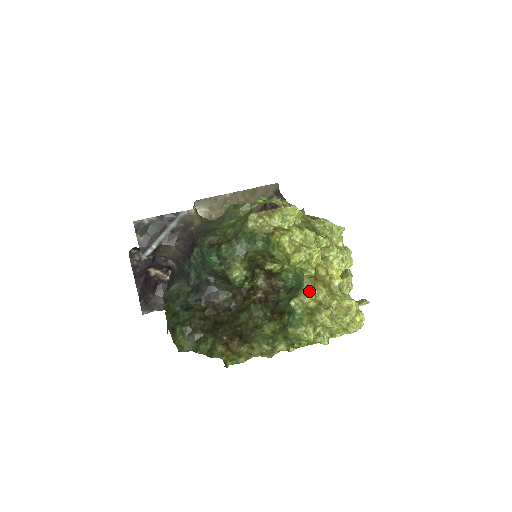
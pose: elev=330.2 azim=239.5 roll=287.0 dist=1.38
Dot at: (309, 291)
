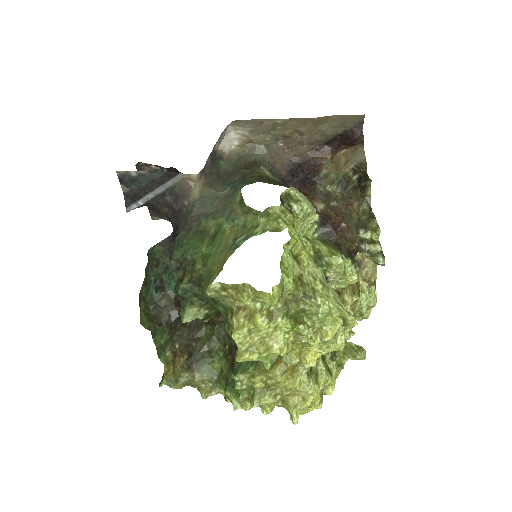
Dot at: (261, 373)
